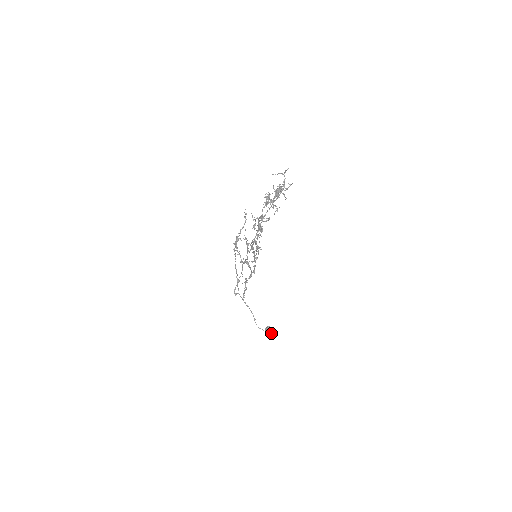
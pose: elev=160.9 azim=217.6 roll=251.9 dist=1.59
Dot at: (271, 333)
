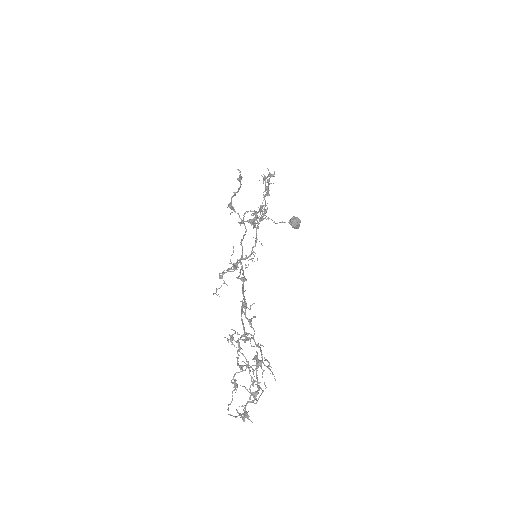
Dot at: (296, 228)
